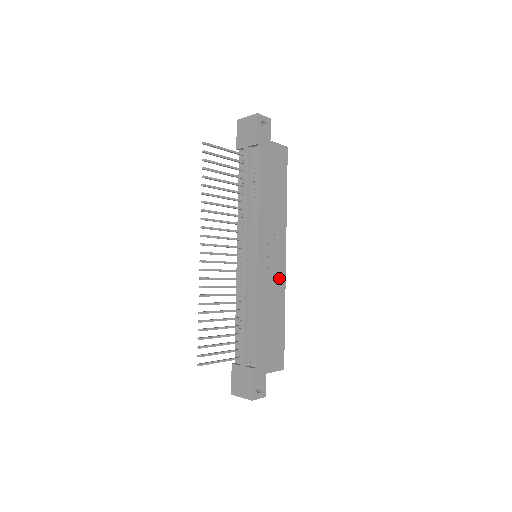
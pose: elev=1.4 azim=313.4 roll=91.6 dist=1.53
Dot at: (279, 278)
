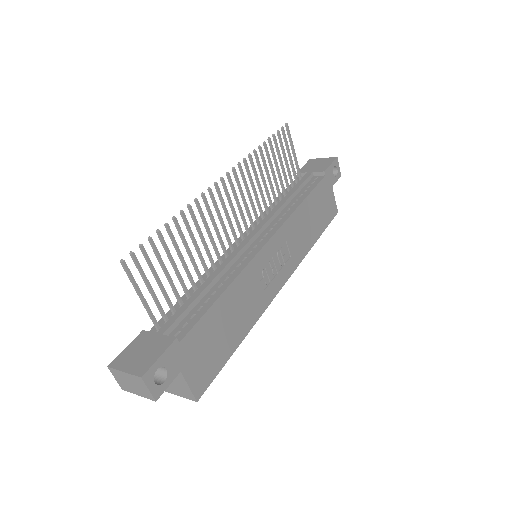
Dot at: (266, 294)
